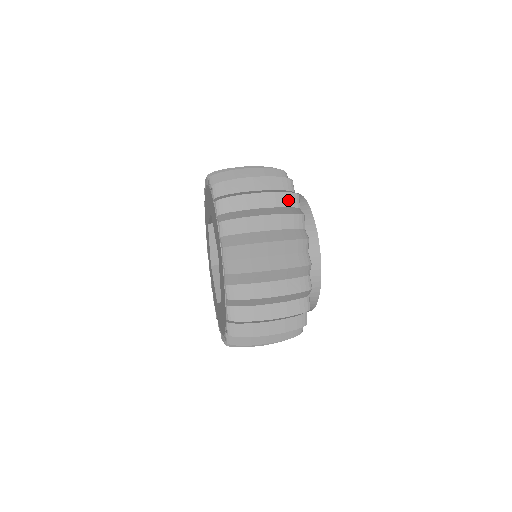
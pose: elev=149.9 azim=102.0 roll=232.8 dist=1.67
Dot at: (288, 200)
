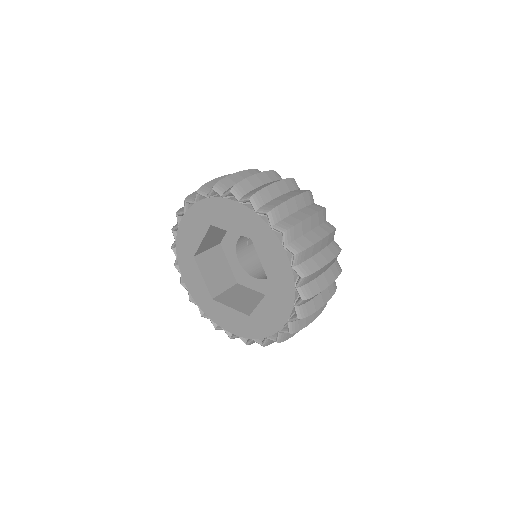
Dot at: (275, 176)
